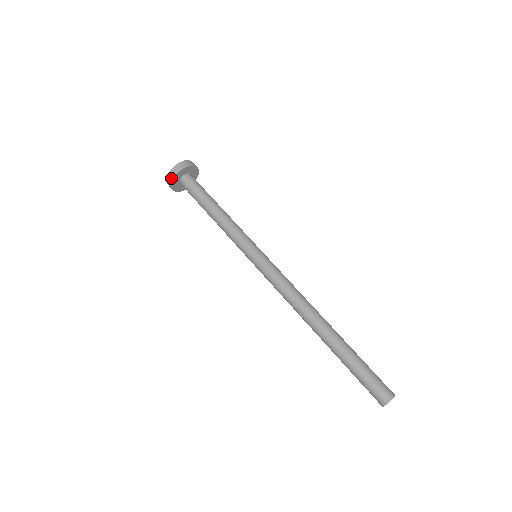
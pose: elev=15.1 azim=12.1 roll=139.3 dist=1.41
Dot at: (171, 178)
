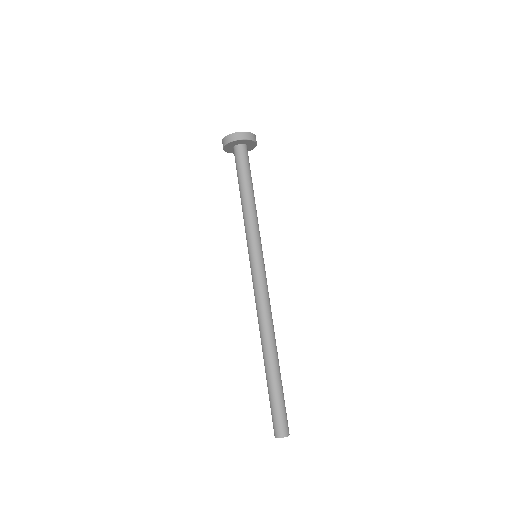
Dot at: (230, 140)
